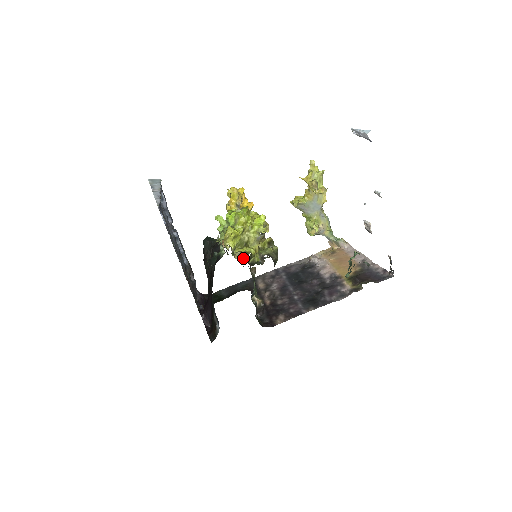
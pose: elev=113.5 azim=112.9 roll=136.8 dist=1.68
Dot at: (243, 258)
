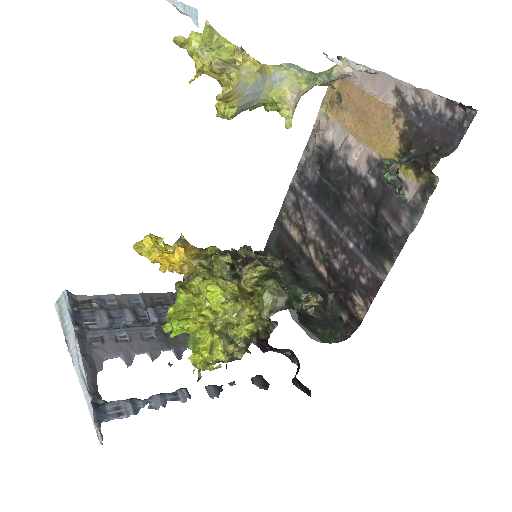
Dot at: occluded
